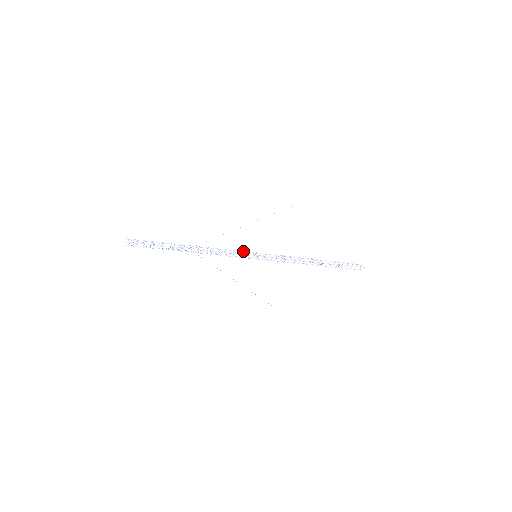
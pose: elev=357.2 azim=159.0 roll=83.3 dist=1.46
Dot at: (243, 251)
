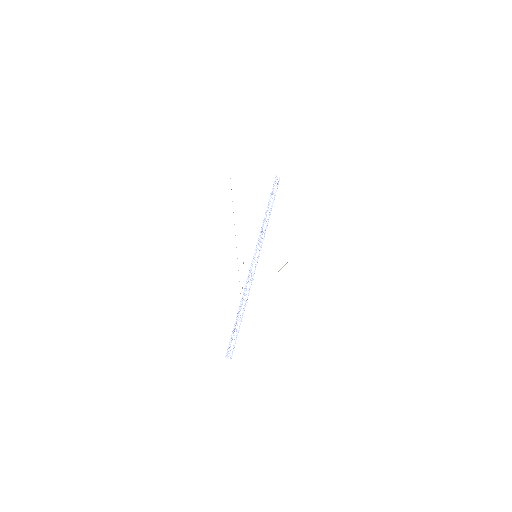
Dot at: (252, 264)
